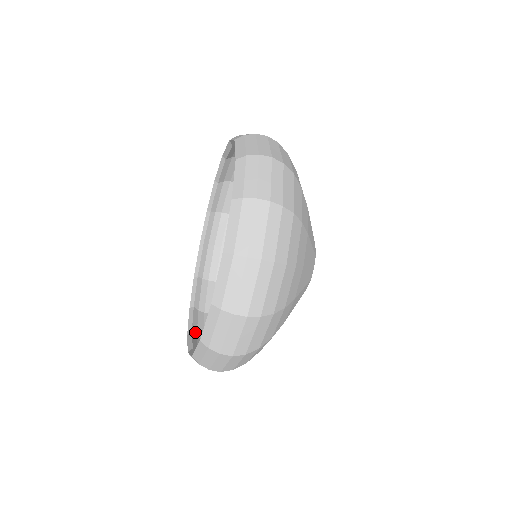
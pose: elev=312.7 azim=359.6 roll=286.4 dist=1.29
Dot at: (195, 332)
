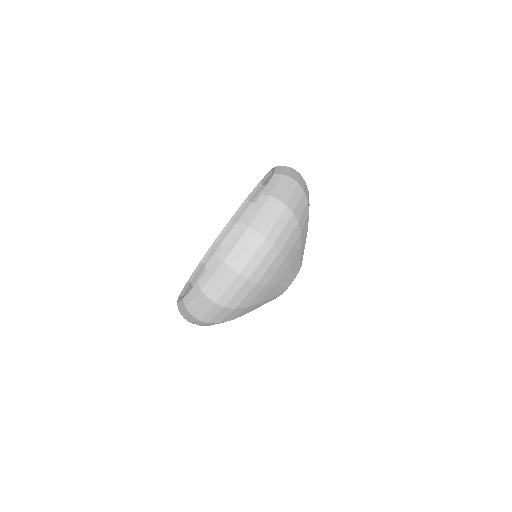
Dot at: occluded
